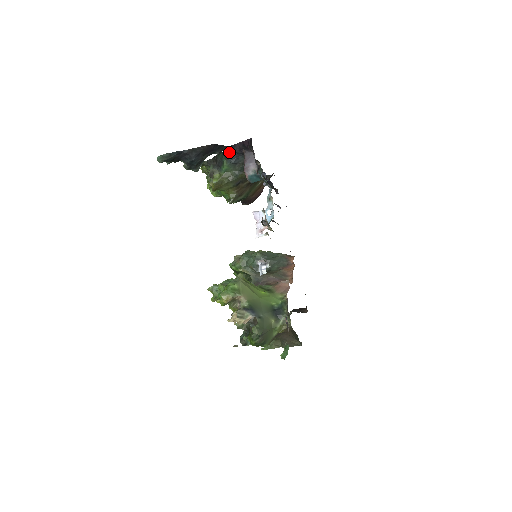
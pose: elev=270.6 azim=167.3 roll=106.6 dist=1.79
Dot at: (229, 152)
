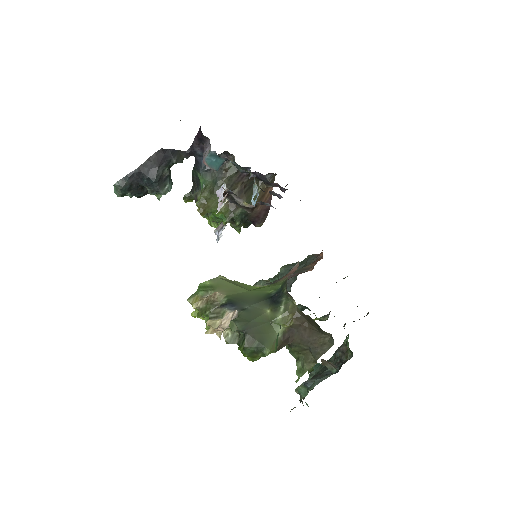
Dot at: (197, 161)
